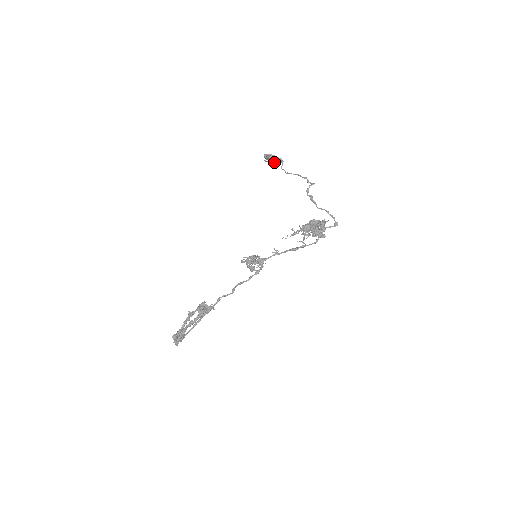
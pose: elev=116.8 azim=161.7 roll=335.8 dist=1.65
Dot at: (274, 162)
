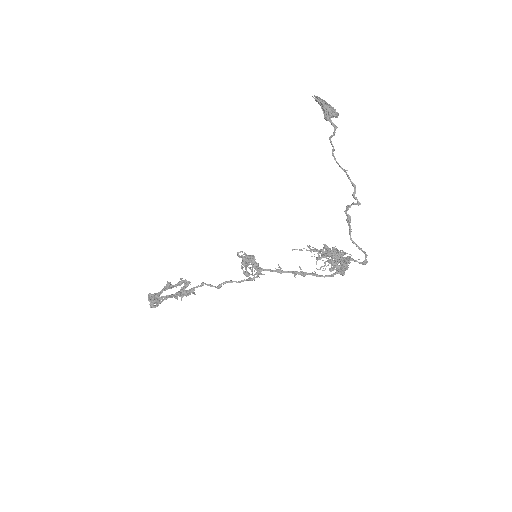
Dot at: (325, 118)
